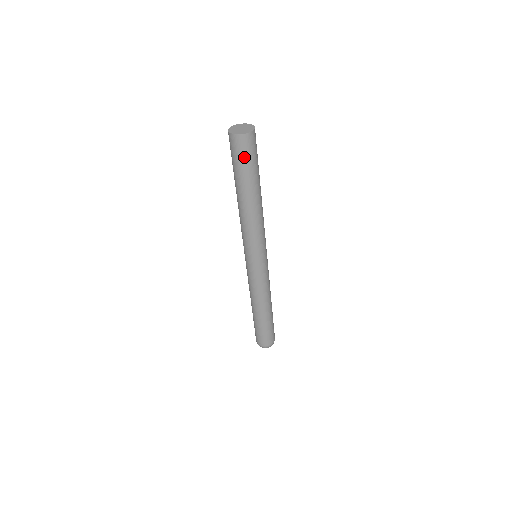
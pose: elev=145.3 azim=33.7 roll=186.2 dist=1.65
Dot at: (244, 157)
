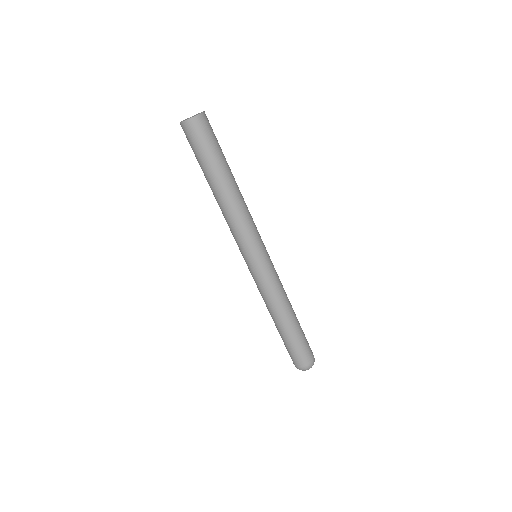
Dot at: (197, 143)
